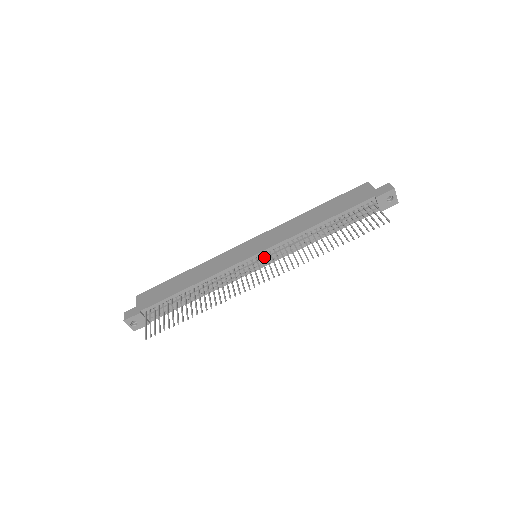
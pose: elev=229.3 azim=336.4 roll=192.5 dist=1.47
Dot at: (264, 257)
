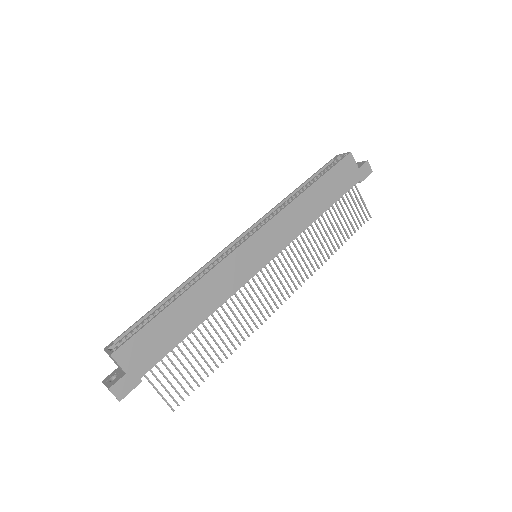
Dot at: occluded
